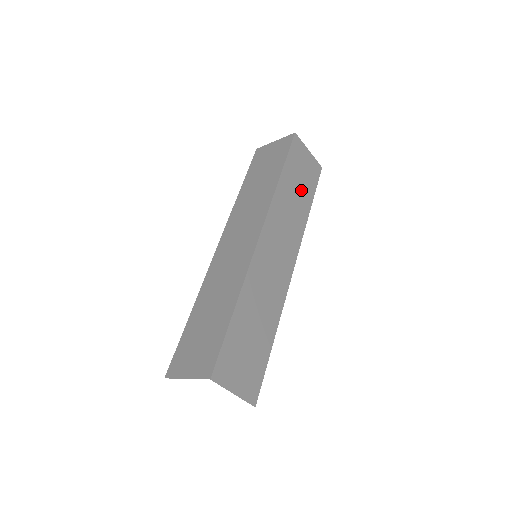
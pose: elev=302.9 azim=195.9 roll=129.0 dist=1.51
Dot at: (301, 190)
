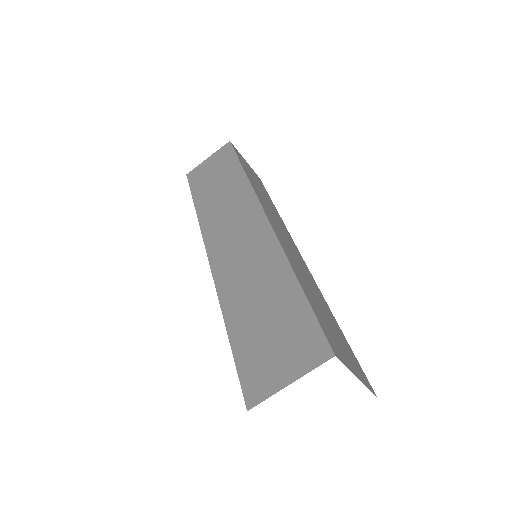
Dot at: (262, 190)
